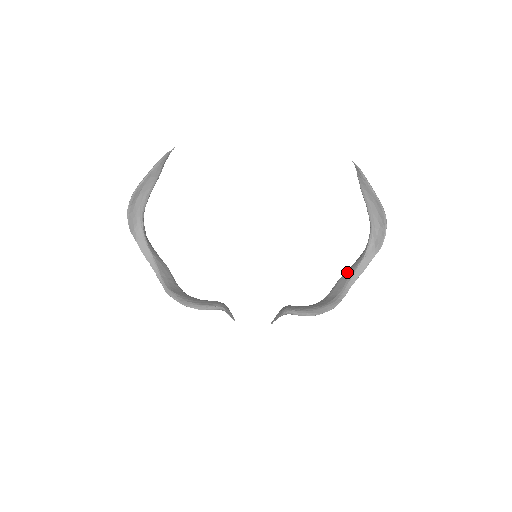
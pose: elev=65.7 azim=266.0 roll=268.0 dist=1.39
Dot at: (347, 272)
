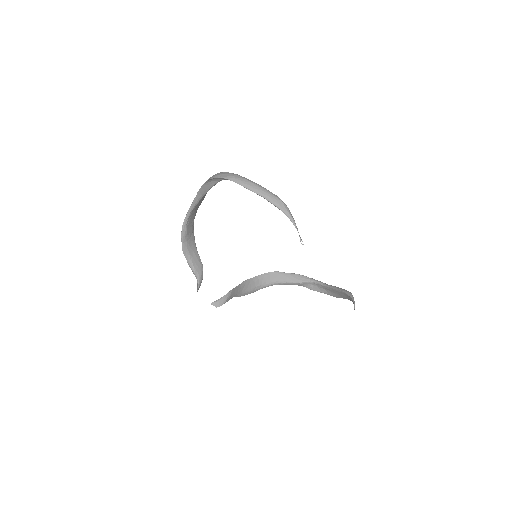
Dot at: (284, 276)
